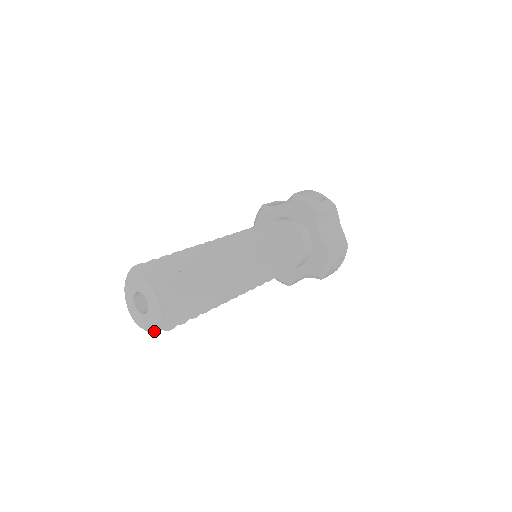
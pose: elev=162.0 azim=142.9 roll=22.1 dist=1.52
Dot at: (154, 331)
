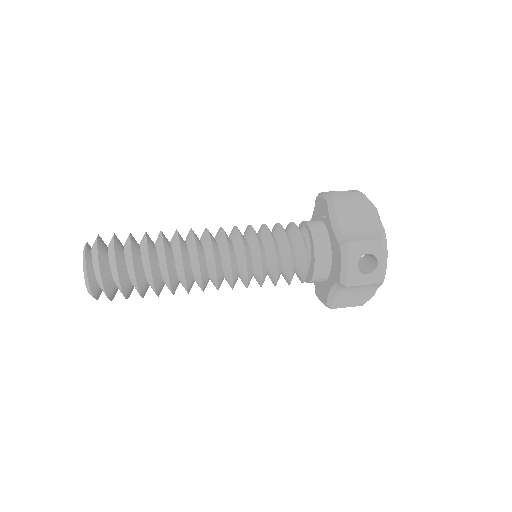
Dot at: (90, 293)
